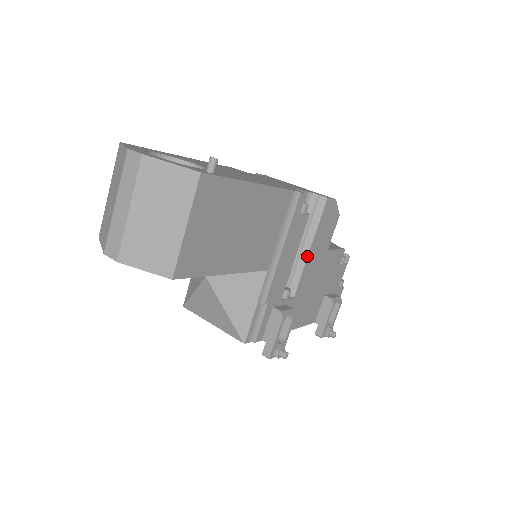
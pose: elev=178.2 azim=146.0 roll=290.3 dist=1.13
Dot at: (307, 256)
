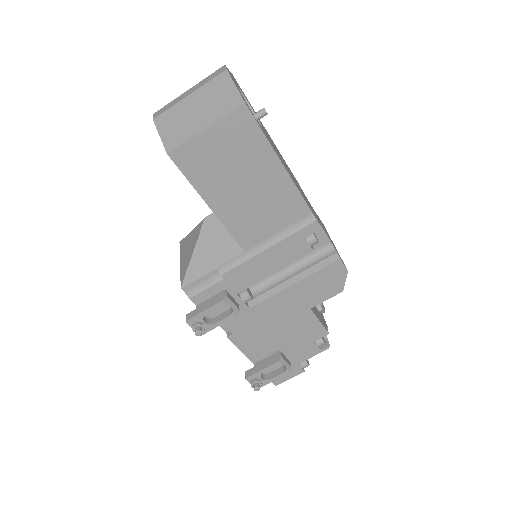
Dot at: (287, 287)
